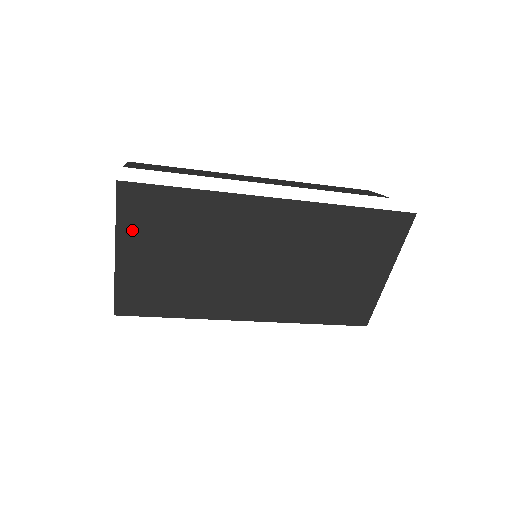
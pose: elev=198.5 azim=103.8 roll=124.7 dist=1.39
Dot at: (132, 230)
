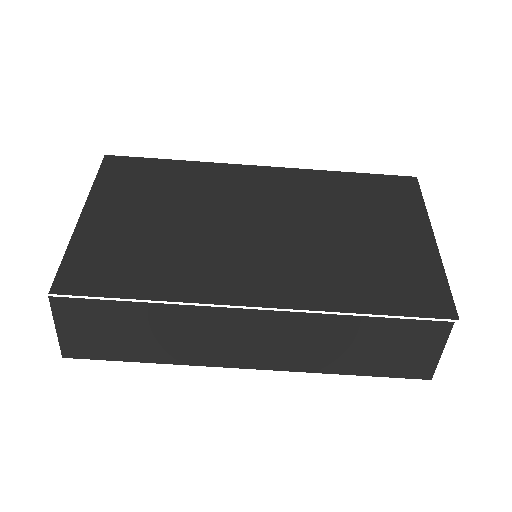
Dot at: (108, 192)
